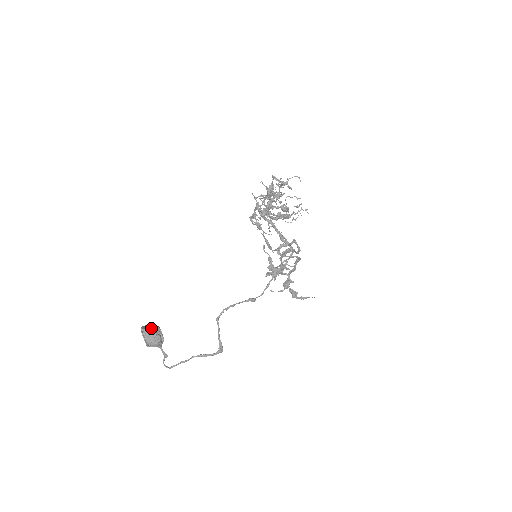
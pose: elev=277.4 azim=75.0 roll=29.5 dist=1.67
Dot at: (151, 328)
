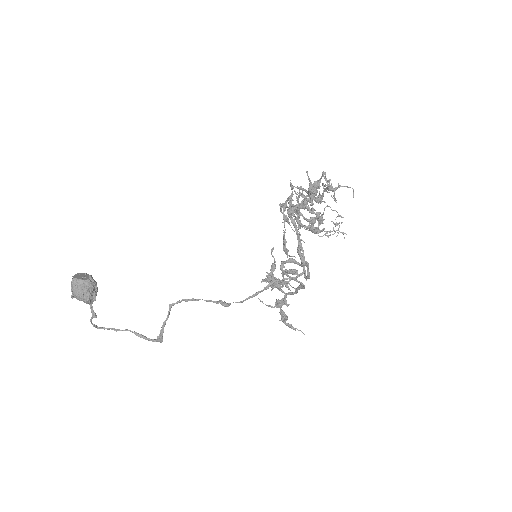
Dot at: (84, 281)
